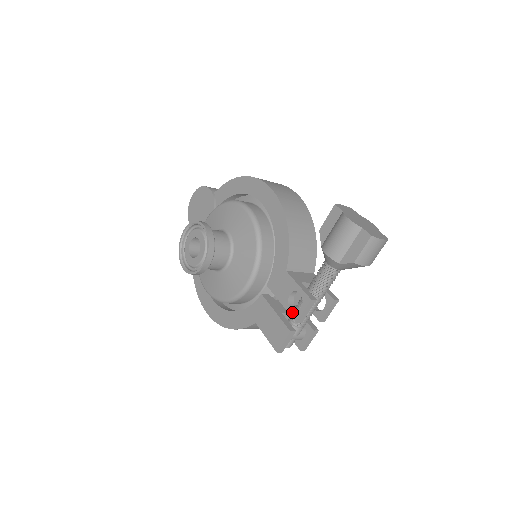
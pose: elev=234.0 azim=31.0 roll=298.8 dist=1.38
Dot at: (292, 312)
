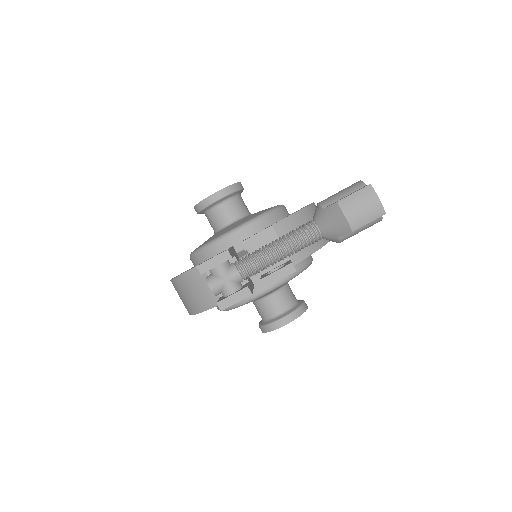
Dot at: occluded
